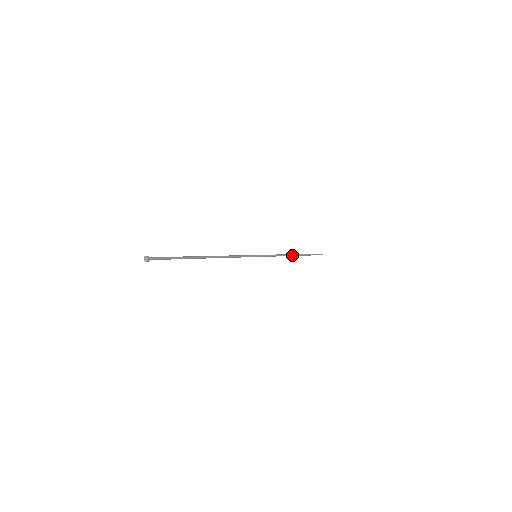
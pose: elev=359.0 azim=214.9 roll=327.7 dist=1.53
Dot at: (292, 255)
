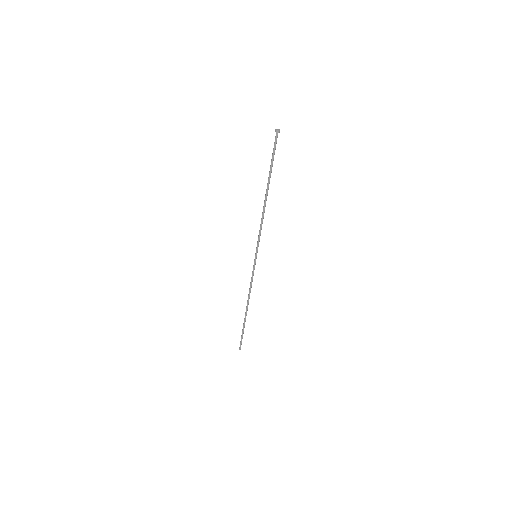
Dot at: (248, 304)
